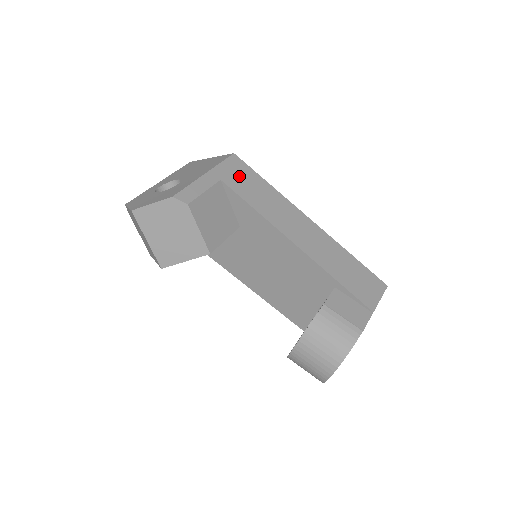
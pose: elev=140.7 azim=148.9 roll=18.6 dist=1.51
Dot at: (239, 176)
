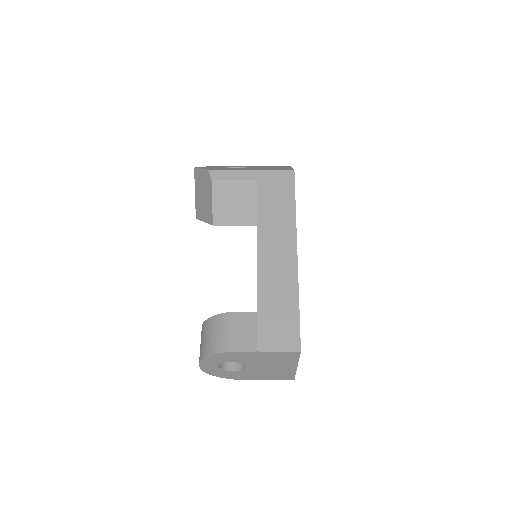
Dot at: (276, 187)
